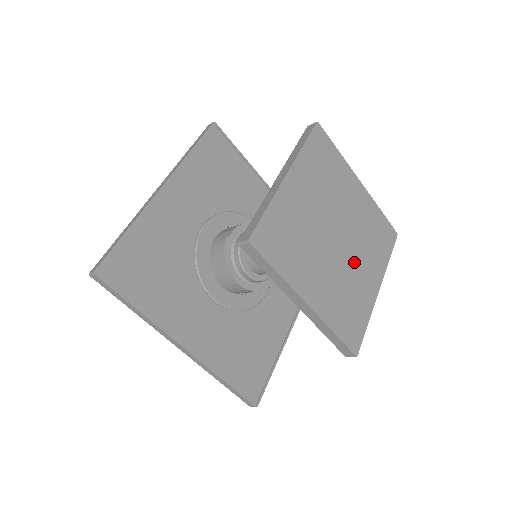
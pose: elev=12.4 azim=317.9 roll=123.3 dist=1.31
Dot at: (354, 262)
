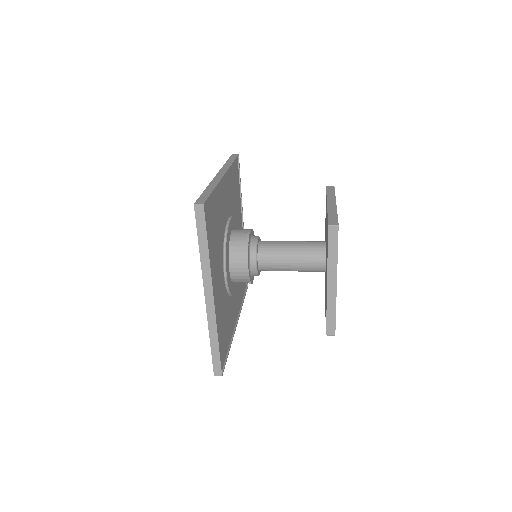
Dot at: occluded
